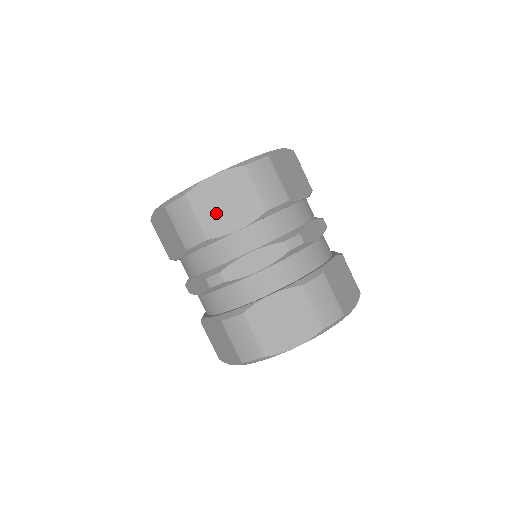
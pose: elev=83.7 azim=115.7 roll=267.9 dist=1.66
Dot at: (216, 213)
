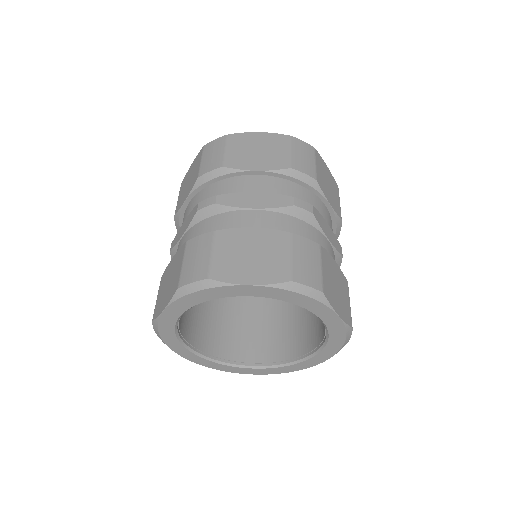
Dot at: (245, 153)
